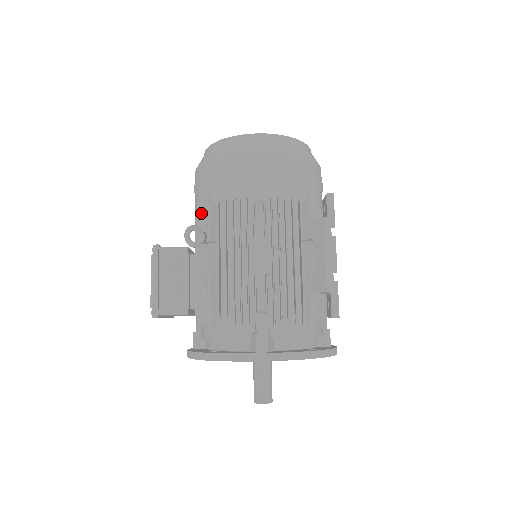
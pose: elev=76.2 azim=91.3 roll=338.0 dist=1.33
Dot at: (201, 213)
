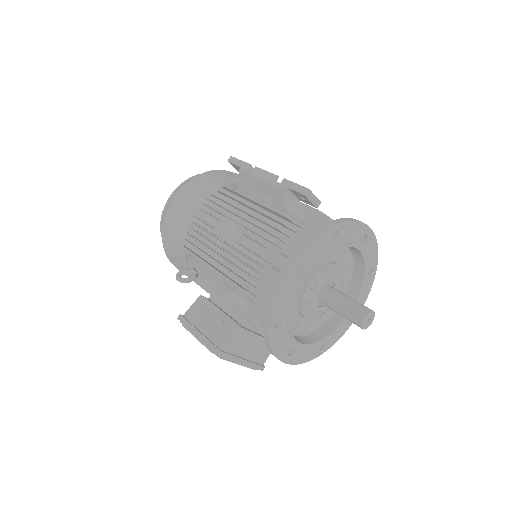
Dot at: occluded
